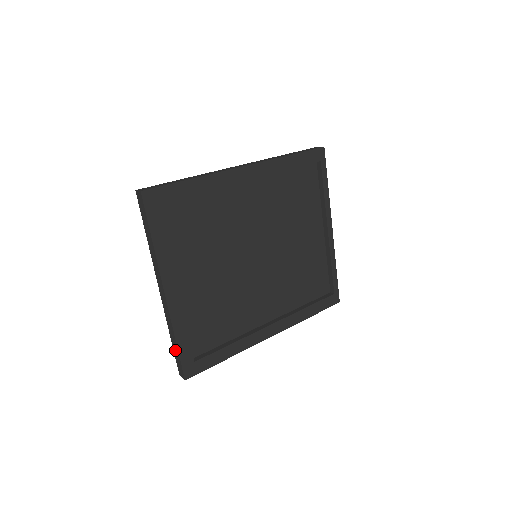
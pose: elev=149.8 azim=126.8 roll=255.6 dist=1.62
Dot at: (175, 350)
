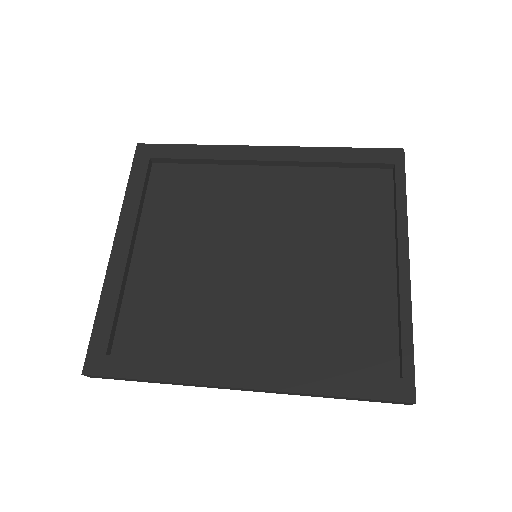
Dot at: occluded
